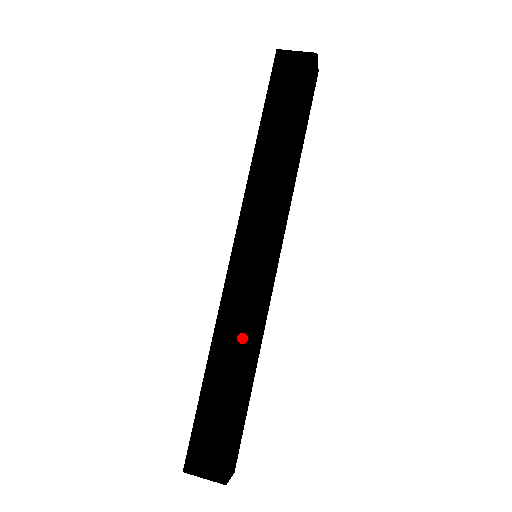
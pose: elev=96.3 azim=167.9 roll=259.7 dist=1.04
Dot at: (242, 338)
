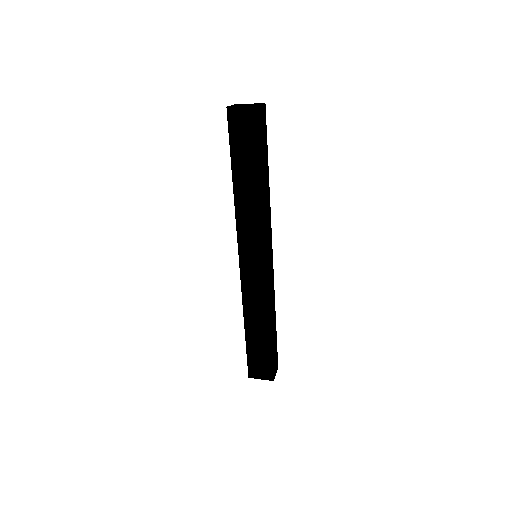
Dot at: (261, 310)
